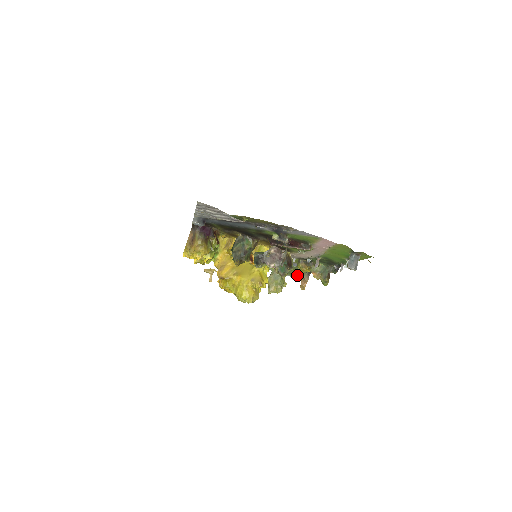
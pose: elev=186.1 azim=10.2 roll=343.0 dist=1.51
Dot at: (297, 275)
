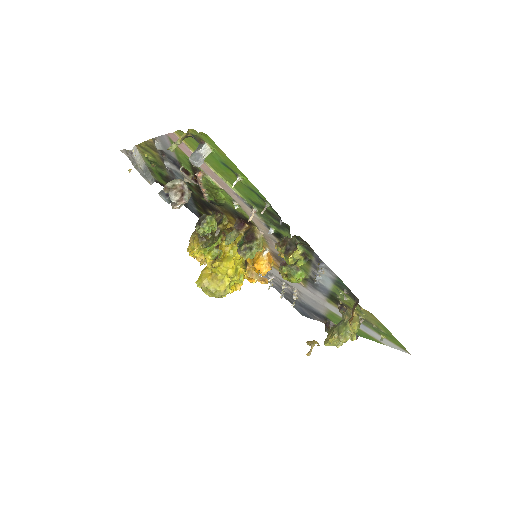
Dot at: occluded
